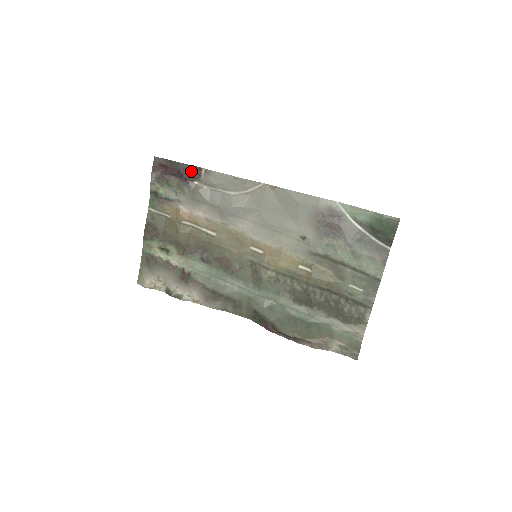
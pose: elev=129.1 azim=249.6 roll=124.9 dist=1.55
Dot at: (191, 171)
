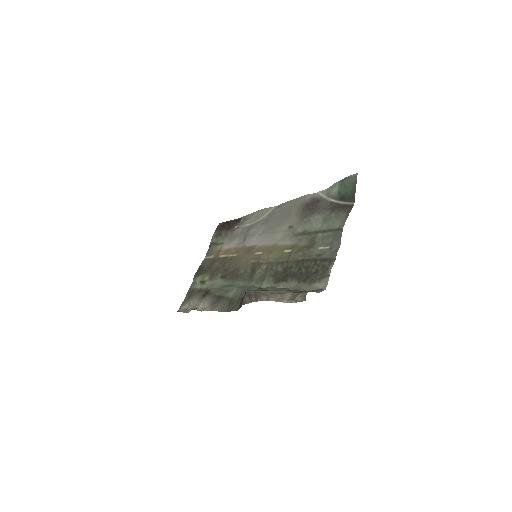
Dot at: (236, 221)
